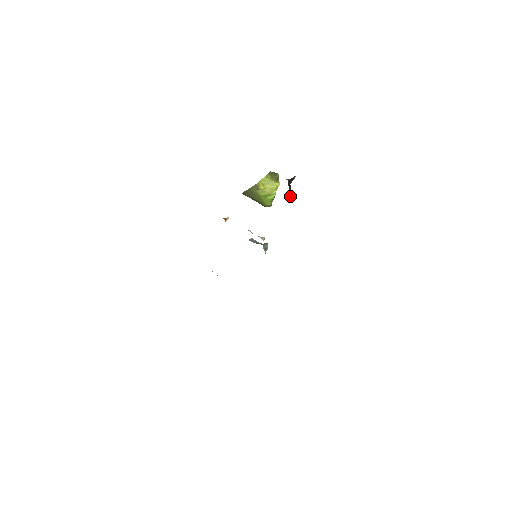
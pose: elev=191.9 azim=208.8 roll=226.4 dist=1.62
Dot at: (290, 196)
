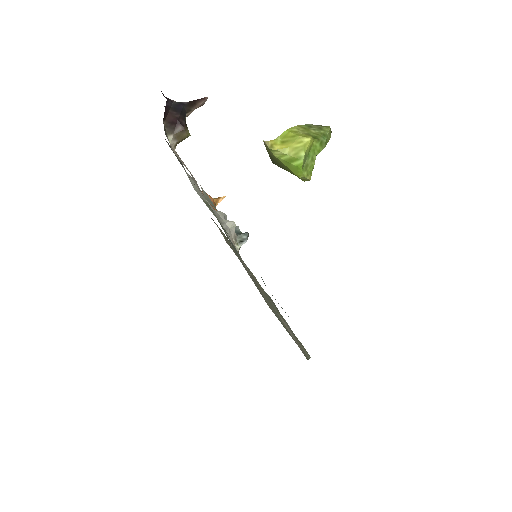
Dot at: (177, 131)
